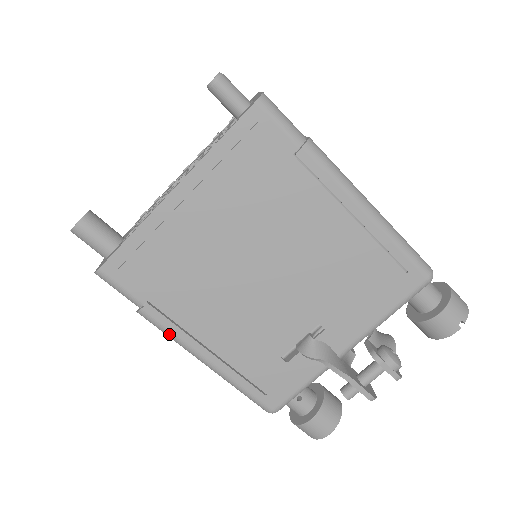
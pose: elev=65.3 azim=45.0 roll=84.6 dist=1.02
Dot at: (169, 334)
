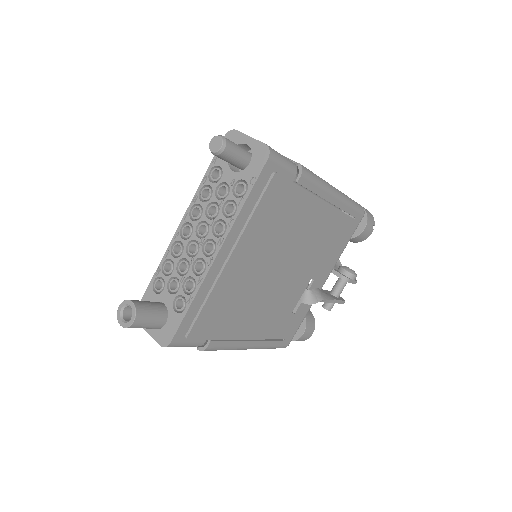
Dot at: (226, 349)
